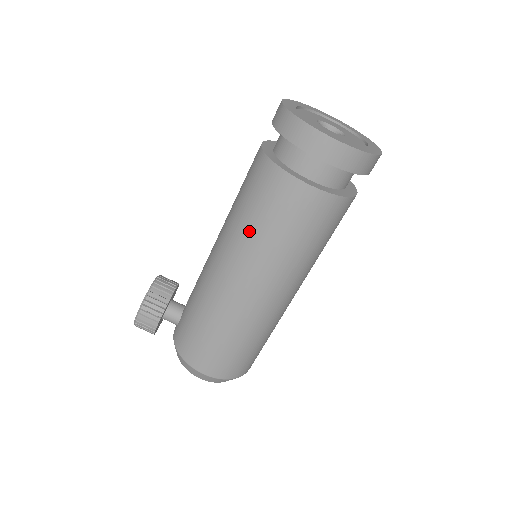
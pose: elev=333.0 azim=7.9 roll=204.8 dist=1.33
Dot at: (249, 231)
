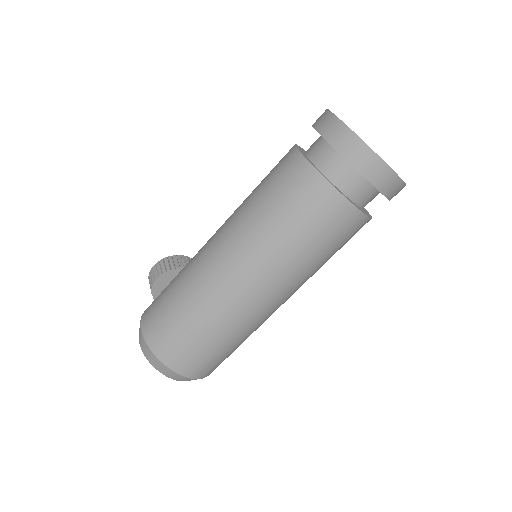
Dot at: (248, 196)
